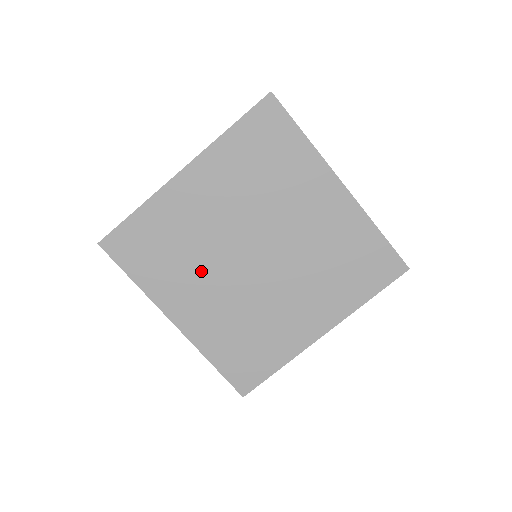
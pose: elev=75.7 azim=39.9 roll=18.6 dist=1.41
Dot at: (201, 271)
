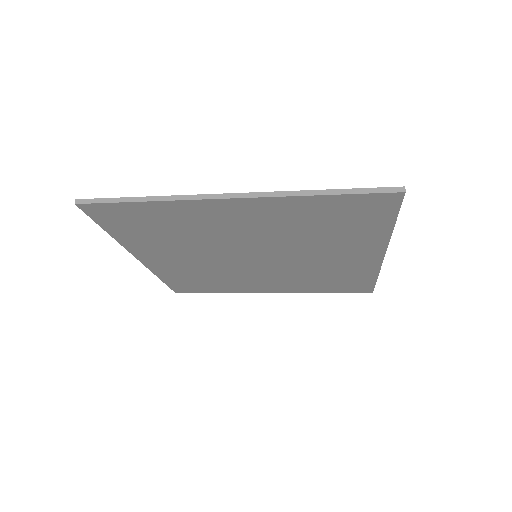
Dot at: (192, 249)
